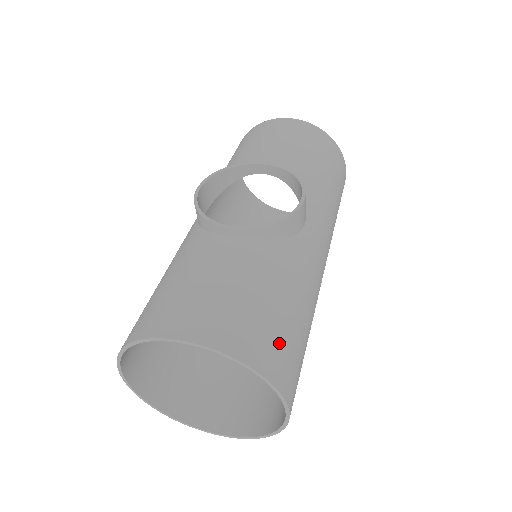
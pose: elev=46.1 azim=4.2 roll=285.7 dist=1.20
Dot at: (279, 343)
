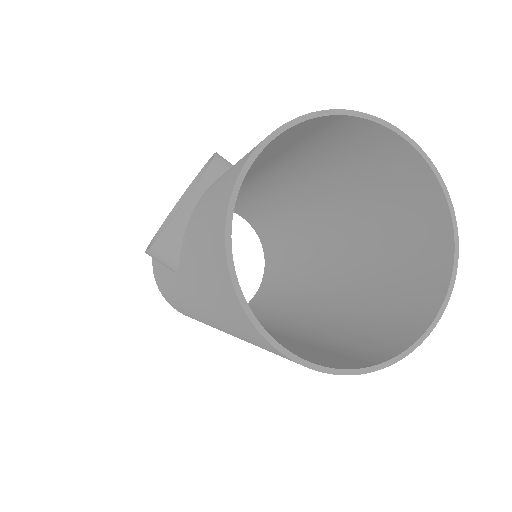
Dot at: occluded
